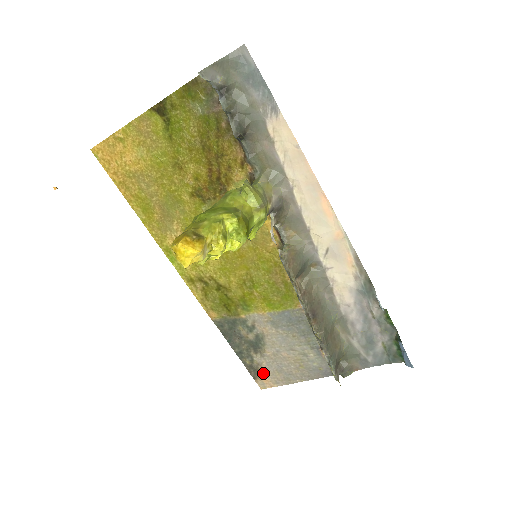
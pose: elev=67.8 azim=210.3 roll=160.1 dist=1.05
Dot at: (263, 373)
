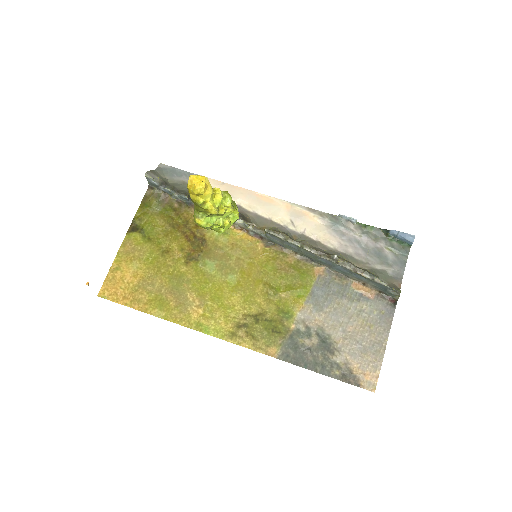
Dot at: (357, 370)
